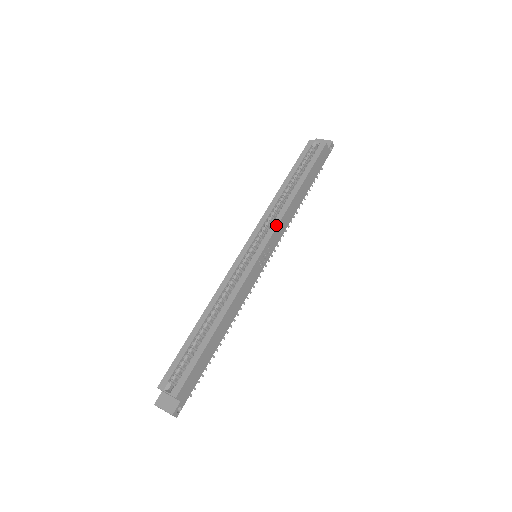
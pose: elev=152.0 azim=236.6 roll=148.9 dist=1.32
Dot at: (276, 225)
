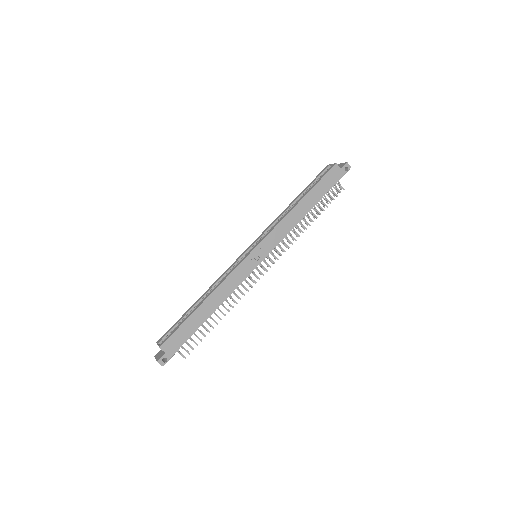
Dot at: (271, 230)
